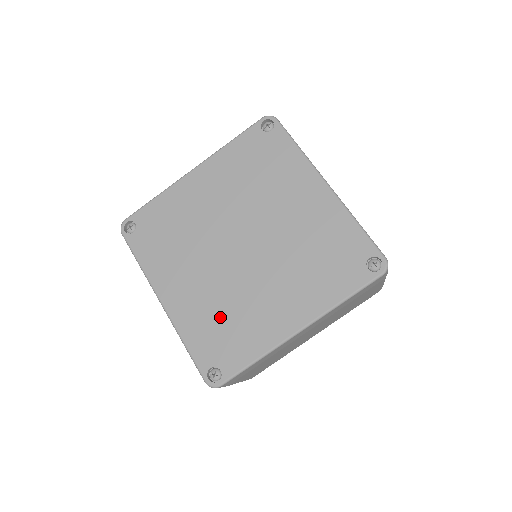
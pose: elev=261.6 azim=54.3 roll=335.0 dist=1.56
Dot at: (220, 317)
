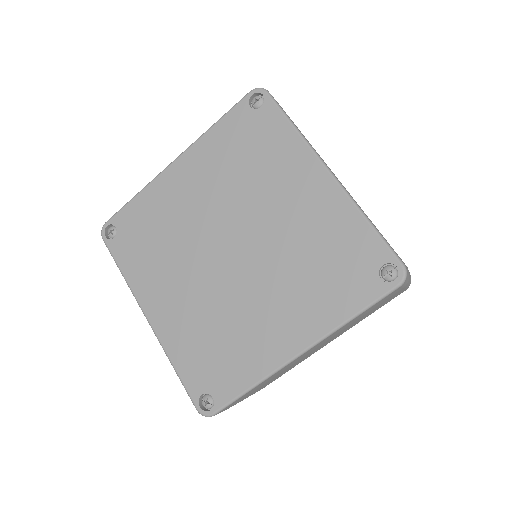
Dot at: (210, 336)
